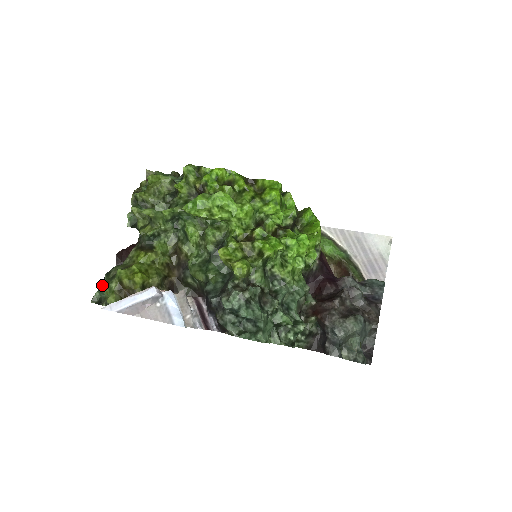
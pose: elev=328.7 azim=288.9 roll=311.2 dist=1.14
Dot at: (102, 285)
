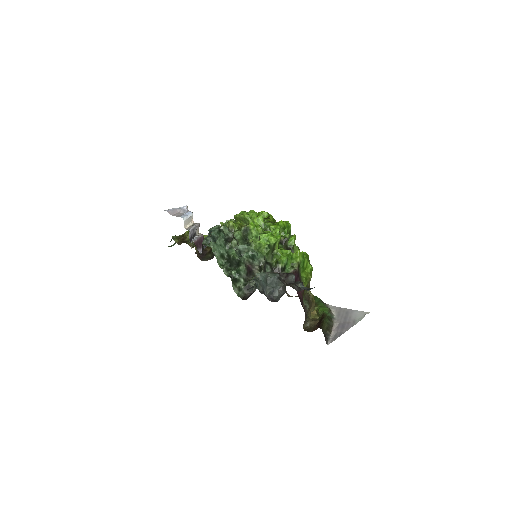
Dot at: occluded
